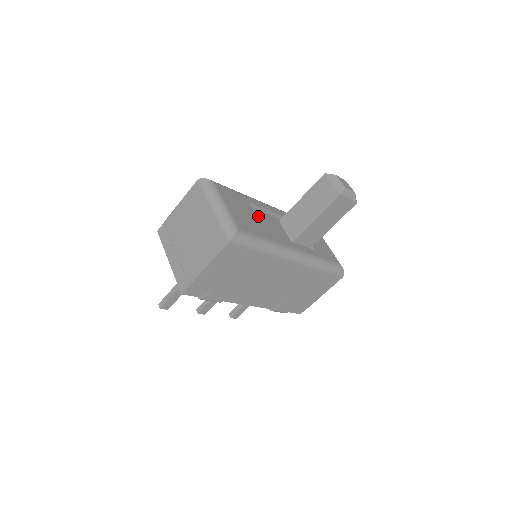
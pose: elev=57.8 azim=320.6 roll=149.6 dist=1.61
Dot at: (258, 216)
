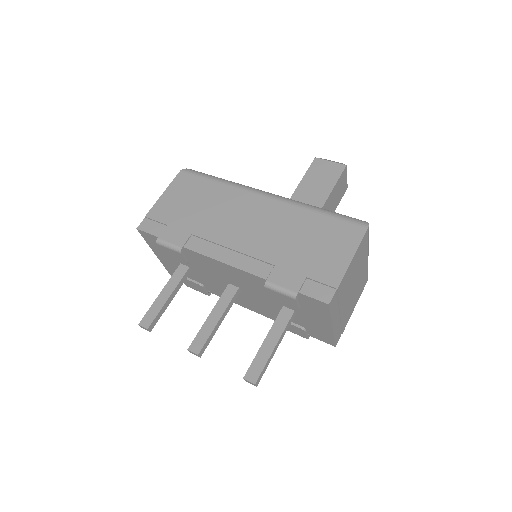
Dot at: occluded
